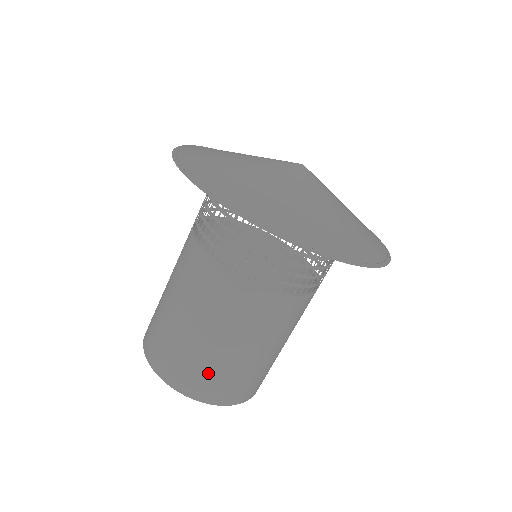
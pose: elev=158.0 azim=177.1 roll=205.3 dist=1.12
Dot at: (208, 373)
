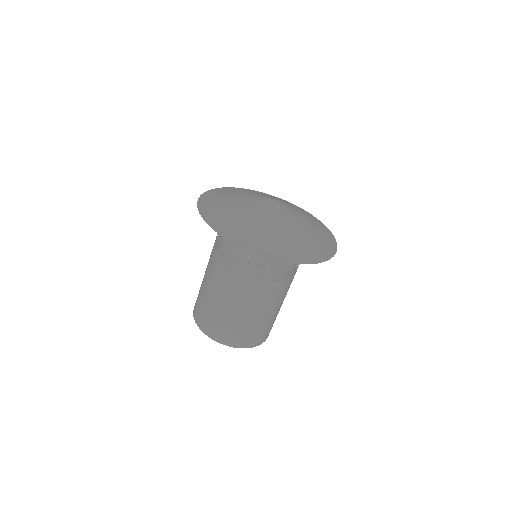
Dot at: (242, 332)
